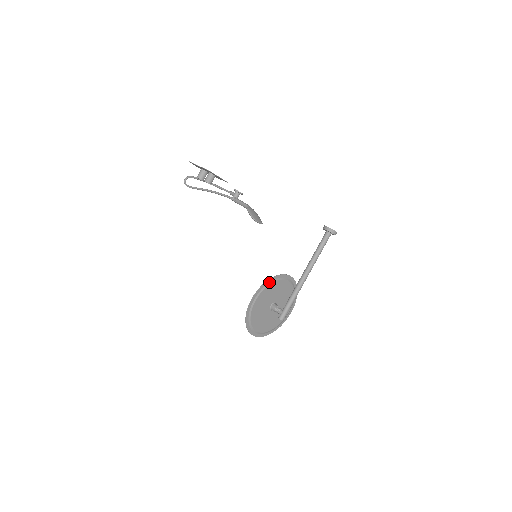
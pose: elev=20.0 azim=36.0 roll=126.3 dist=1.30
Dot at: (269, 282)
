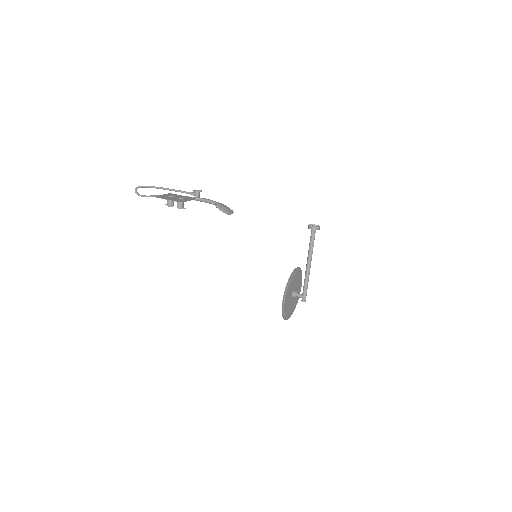
Dot at: (287, 284)
